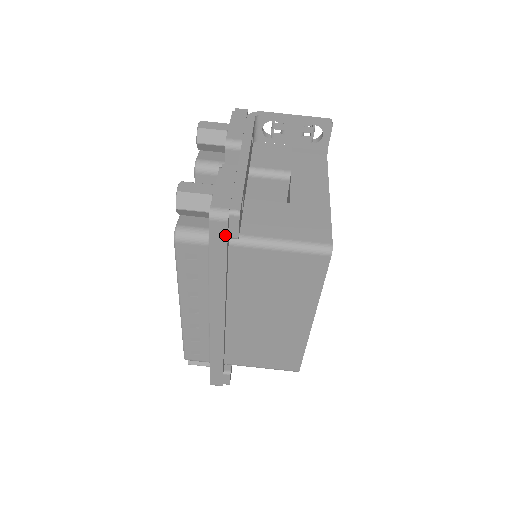
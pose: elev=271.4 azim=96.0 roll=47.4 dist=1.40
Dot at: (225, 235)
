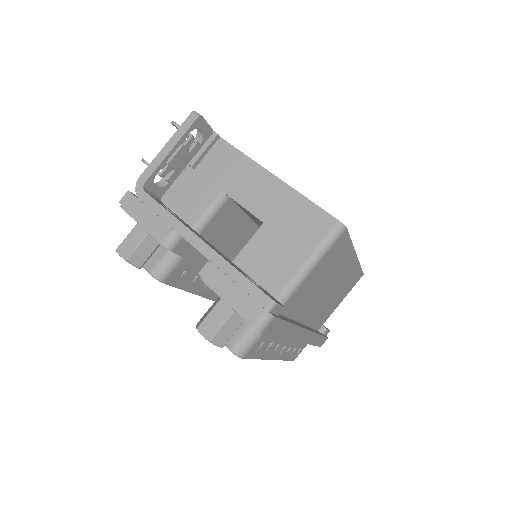
Dot at: (278, 321)
